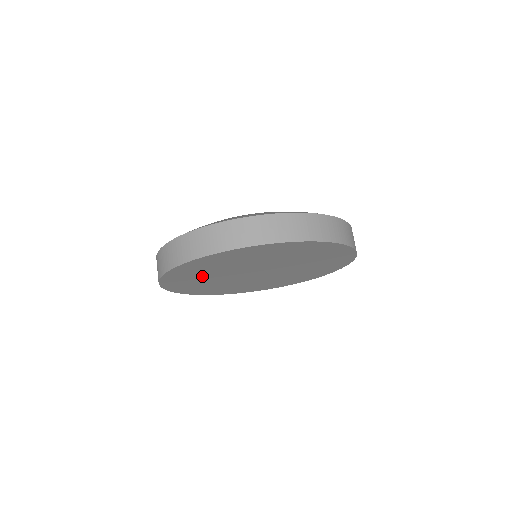
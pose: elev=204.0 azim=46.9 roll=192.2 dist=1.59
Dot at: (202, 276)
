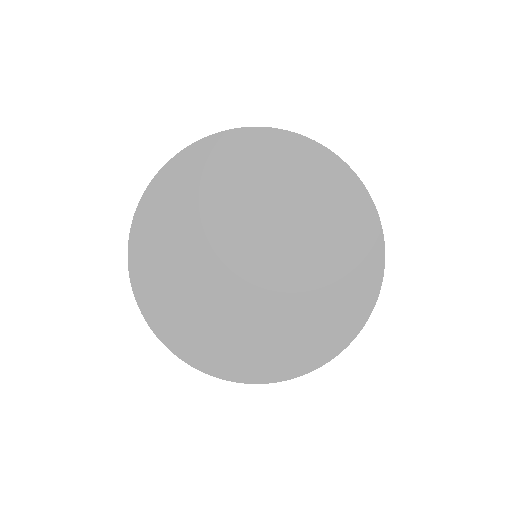
Dot at: (211, 195)
